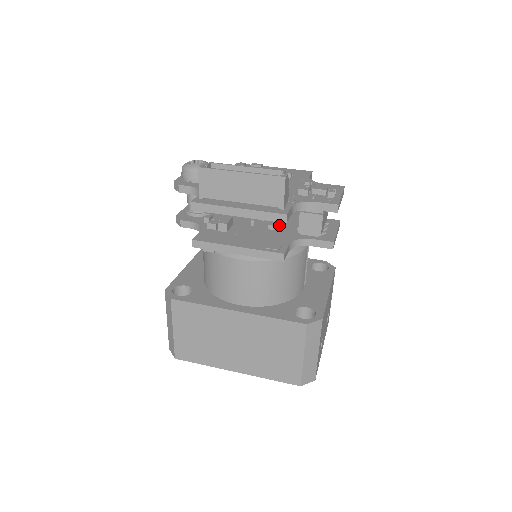
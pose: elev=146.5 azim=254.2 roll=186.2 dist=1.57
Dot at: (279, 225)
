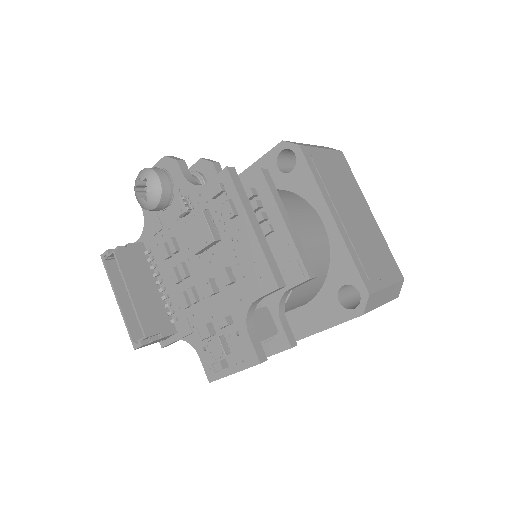
Dot at: occluded
